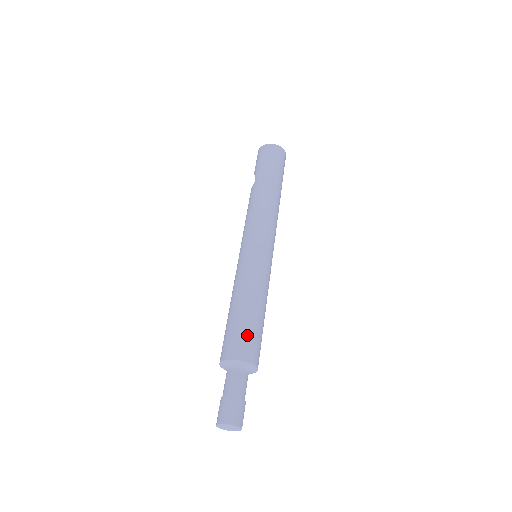
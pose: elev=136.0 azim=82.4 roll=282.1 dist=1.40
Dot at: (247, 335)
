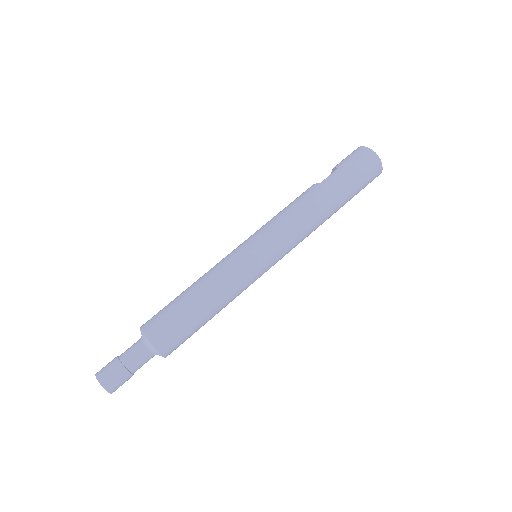
Dot at: (178, 329)
